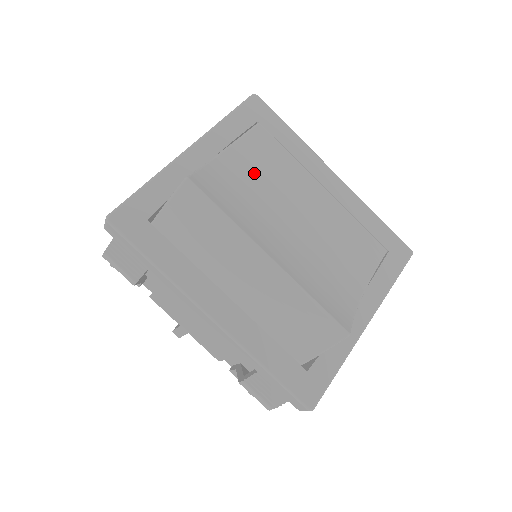
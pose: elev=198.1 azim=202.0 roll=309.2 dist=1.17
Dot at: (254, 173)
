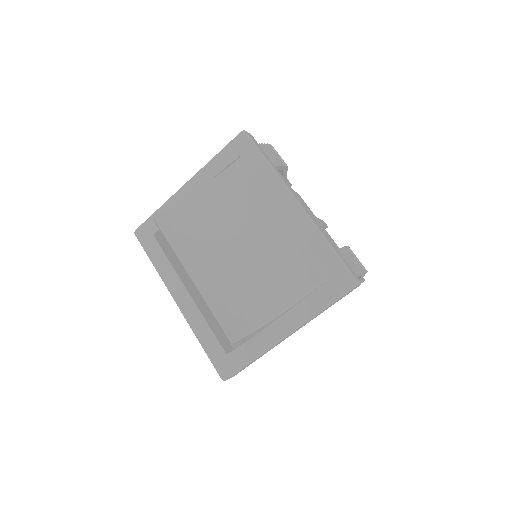
Dot at: (222, 203)
